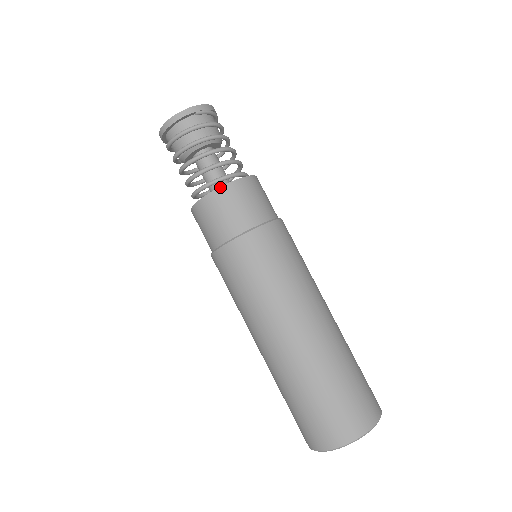
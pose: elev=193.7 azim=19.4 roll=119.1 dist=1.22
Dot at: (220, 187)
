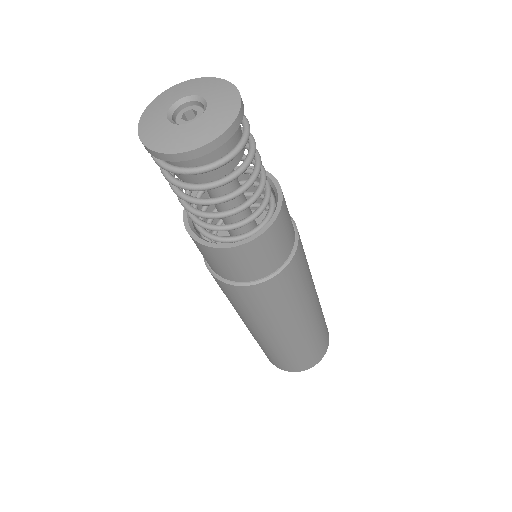
Dot at: (272, 224)
